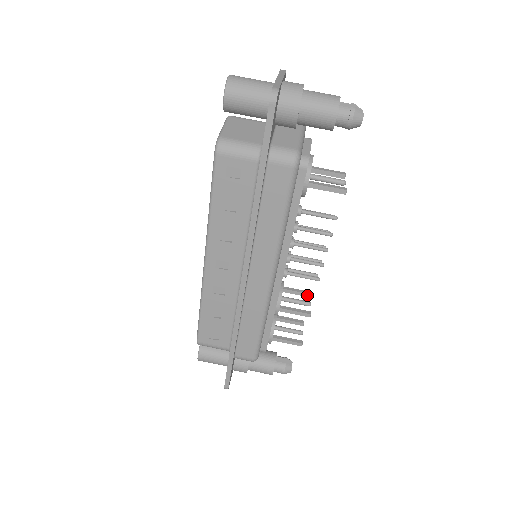
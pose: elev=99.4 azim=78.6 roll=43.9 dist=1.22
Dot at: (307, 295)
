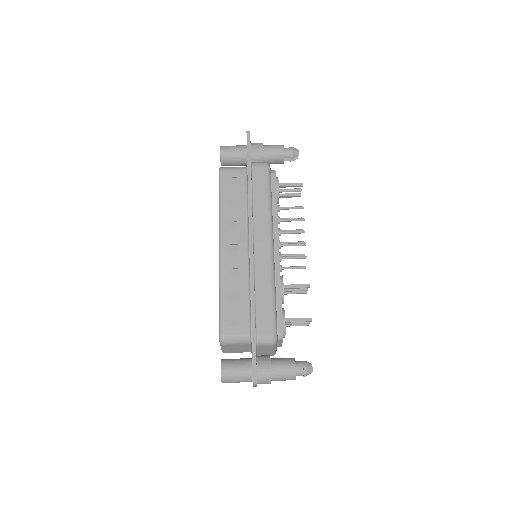
Dot at: (303, 292)
